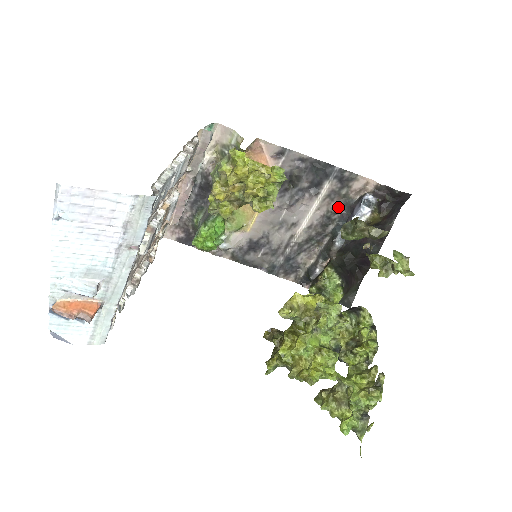
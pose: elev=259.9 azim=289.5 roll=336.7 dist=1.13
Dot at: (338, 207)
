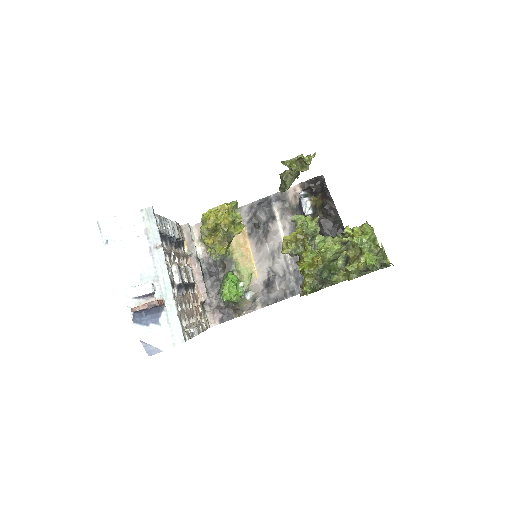
Dot at: occluded
